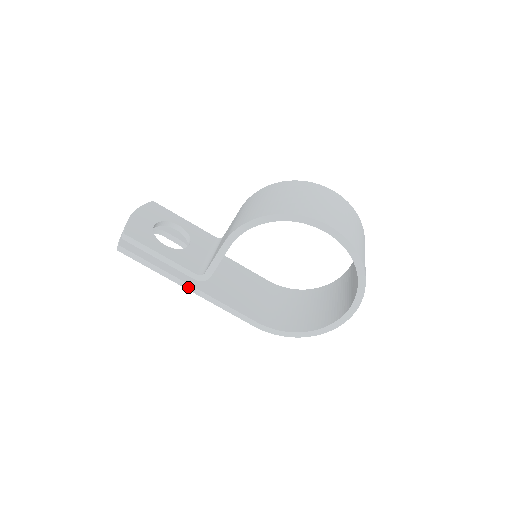
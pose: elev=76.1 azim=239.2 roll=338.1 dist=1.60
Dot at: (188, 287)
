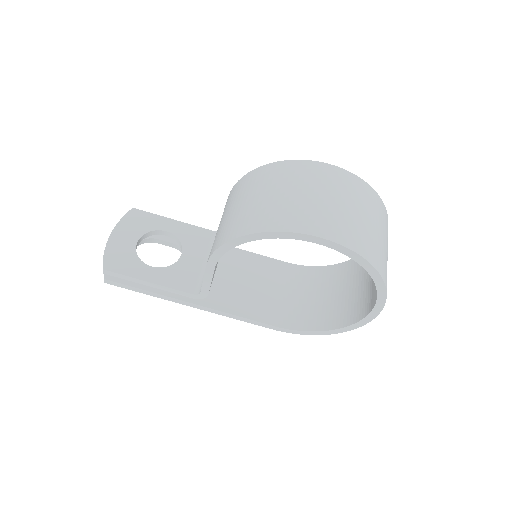
Dot at: (190, 305)
